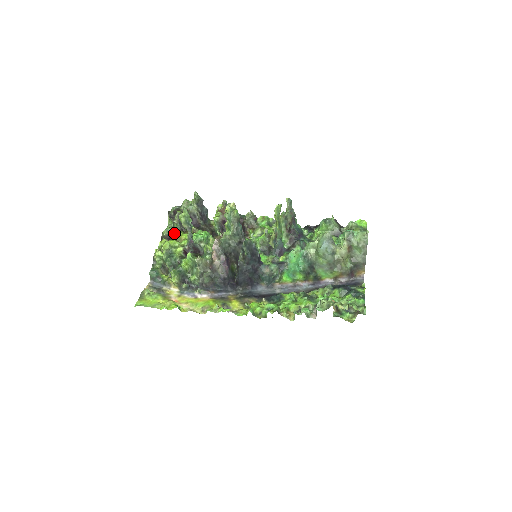
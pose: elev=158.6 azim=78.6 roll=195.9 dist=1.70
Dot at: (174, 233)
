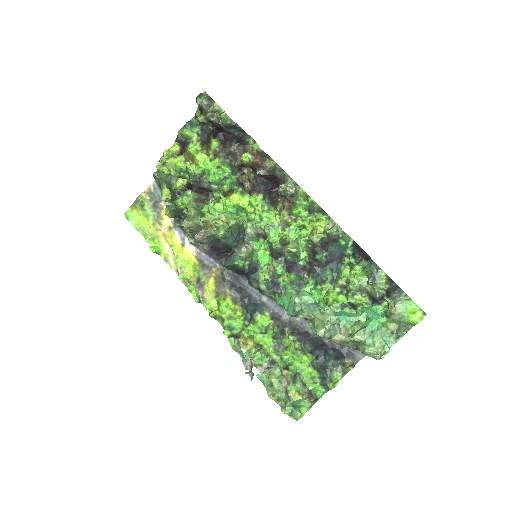
Dot at: (191, 141)
